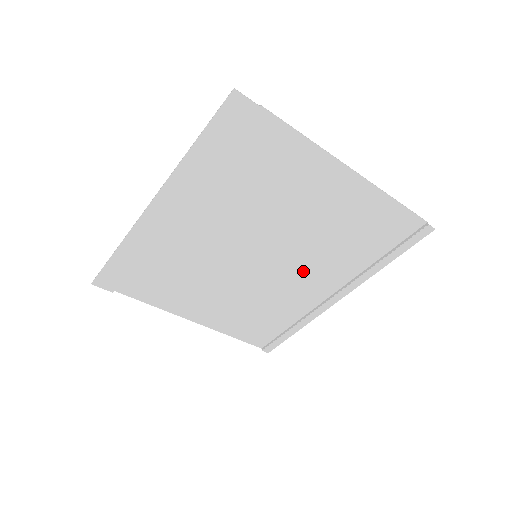
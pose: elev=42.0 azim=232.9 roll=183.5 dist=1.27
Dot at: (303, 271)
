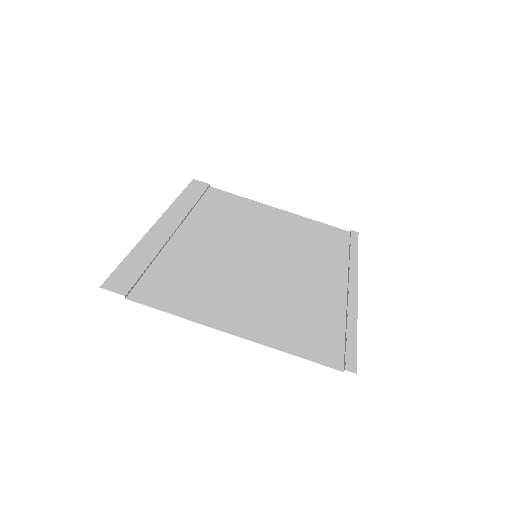
Dot at: (303, 267)
